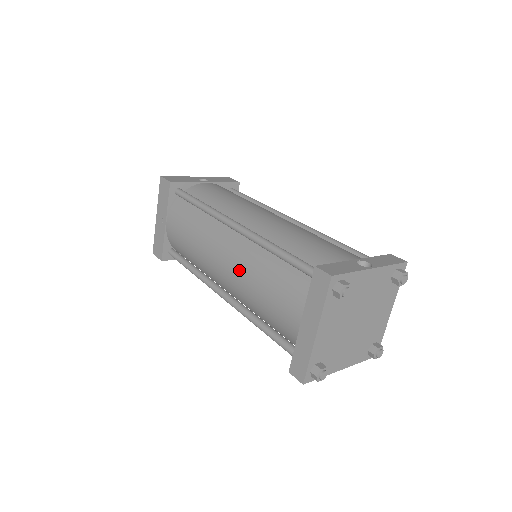
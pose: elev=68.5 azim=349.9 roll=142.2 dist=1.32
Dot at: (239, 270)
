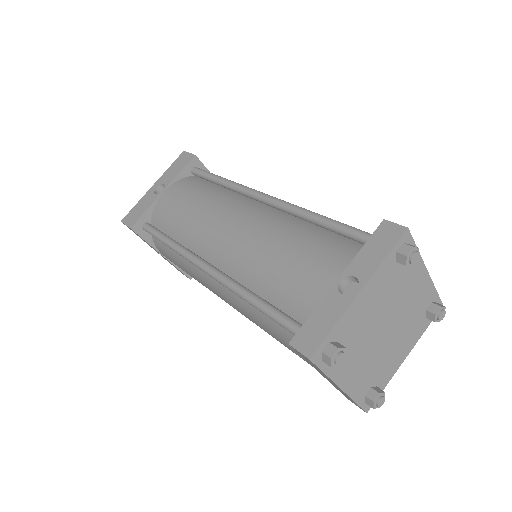
Dot at: (241, 313)
